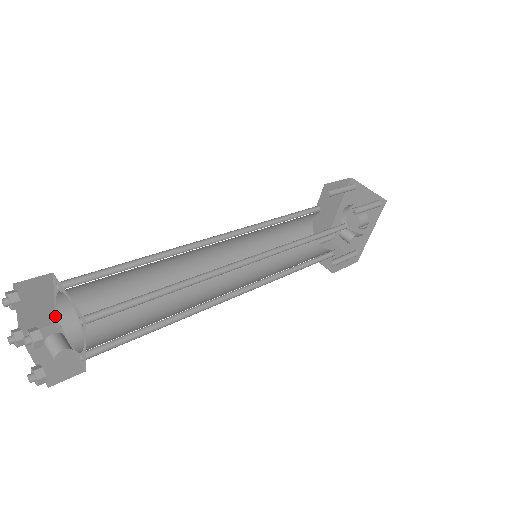
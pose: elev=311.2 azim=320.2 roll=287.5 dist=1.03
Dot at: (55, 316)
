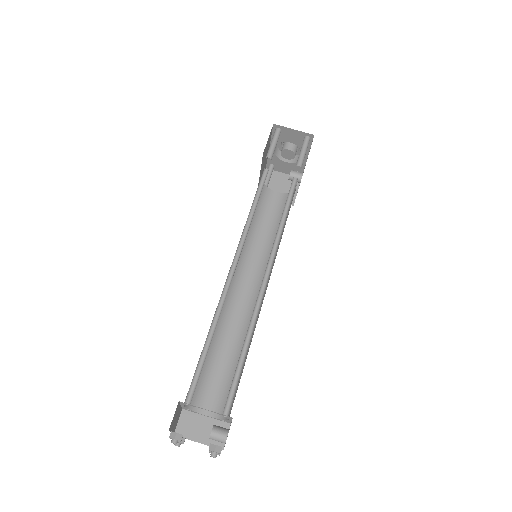
Dot at: (182, 408)
